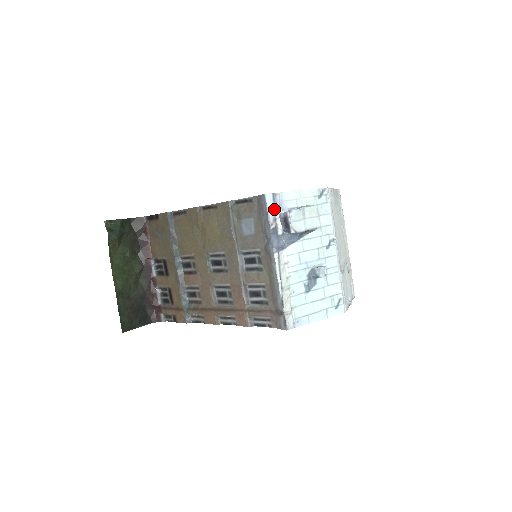
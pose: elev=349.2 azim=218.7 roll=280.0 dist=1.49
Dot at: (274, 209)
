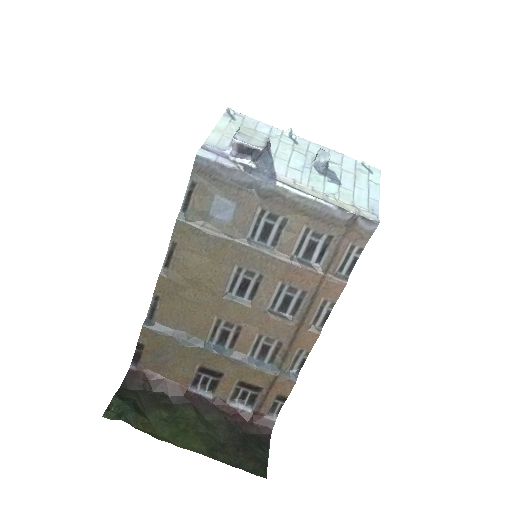
Dot at: (221, 157)
